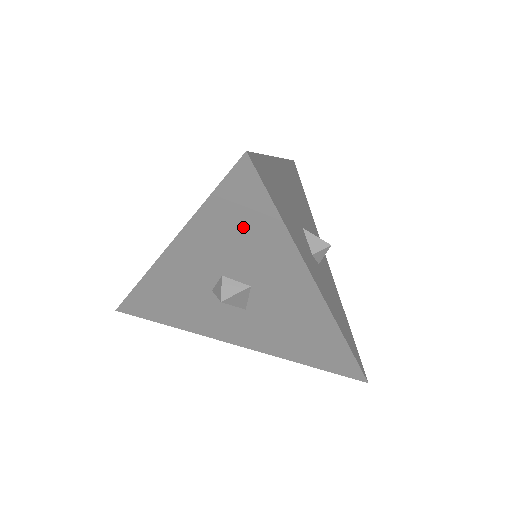
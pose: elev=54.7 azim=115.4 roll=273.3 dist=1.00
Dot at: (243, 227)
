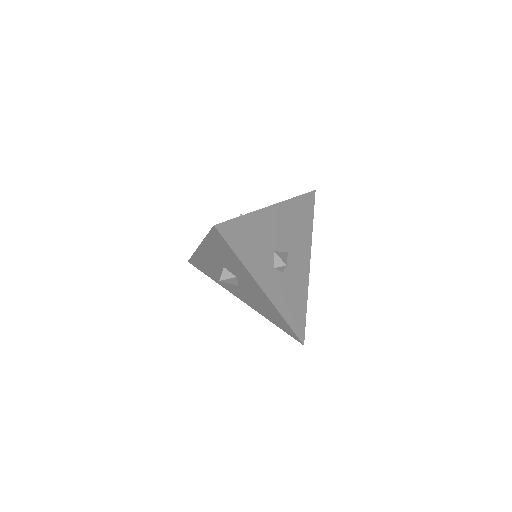
Dot at: (224, 252)
